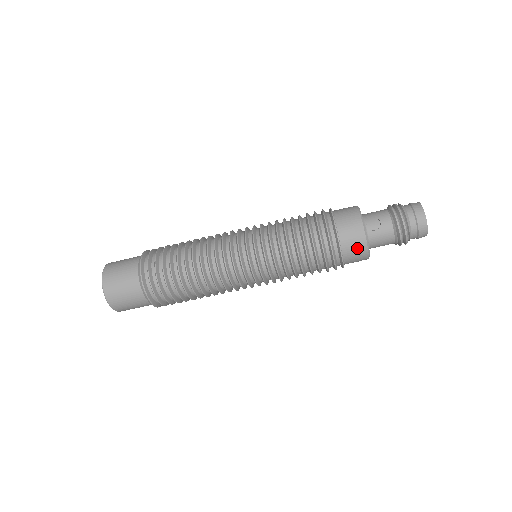
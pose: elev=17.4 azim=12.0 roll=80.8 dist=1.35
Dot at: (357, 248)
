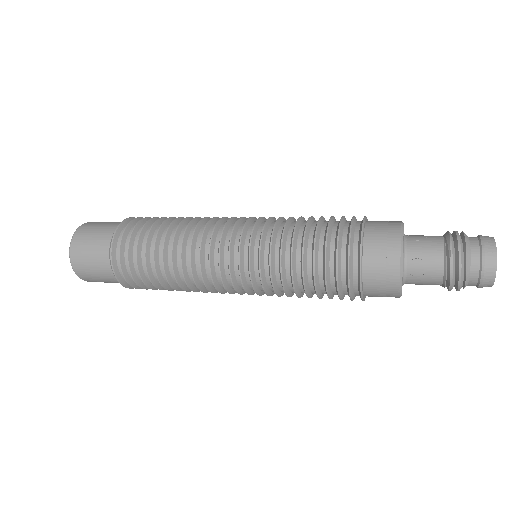
Dot at: (385, 295)
